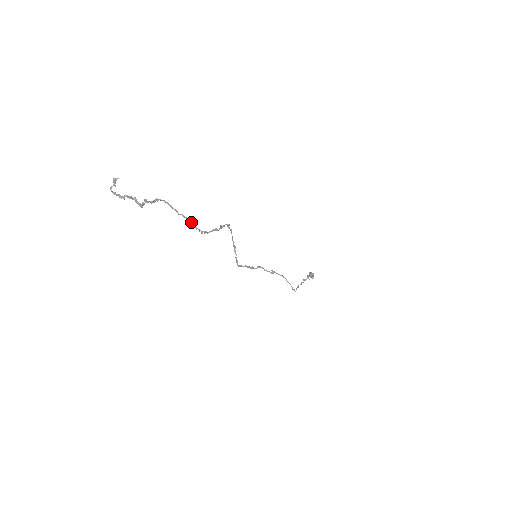
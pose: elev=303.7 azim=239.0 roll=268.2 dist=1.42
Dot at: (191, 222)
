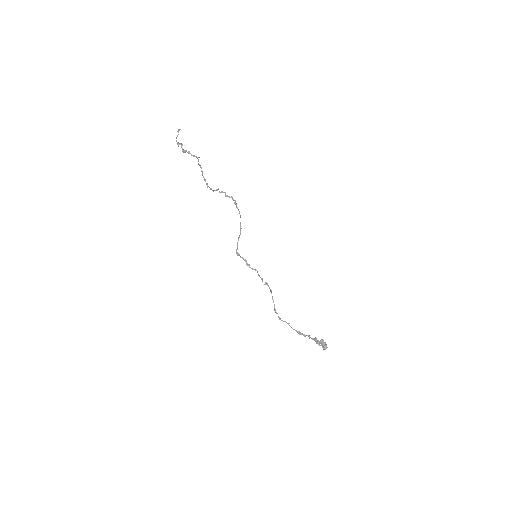
Dot at: occluded
